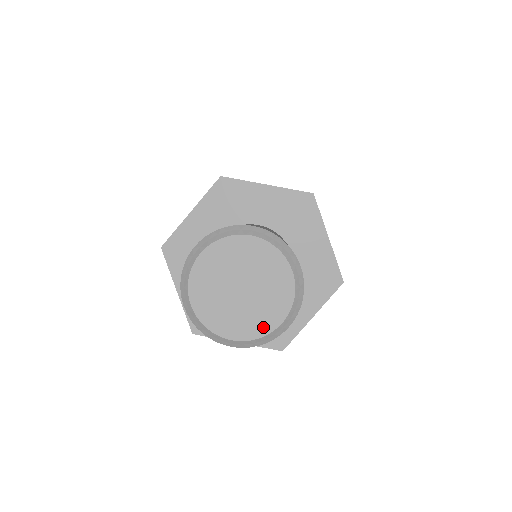
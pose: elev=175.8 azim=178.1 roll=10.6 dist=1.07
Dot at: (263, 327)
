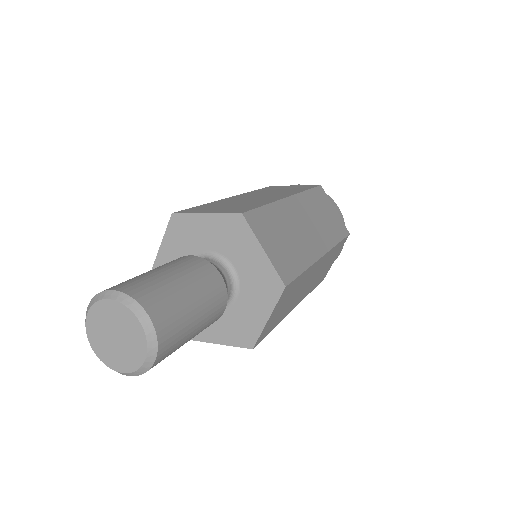
Dot at: (135, 363)
